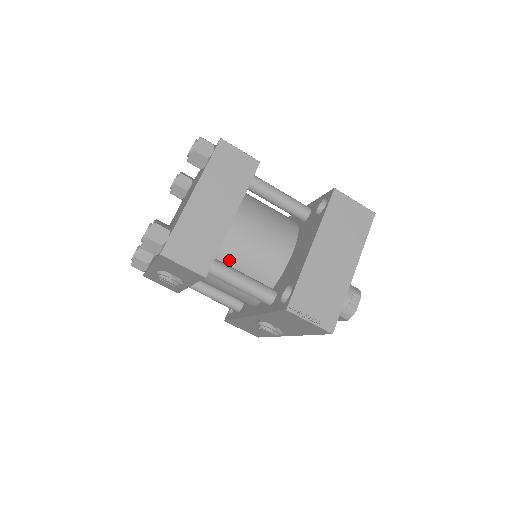
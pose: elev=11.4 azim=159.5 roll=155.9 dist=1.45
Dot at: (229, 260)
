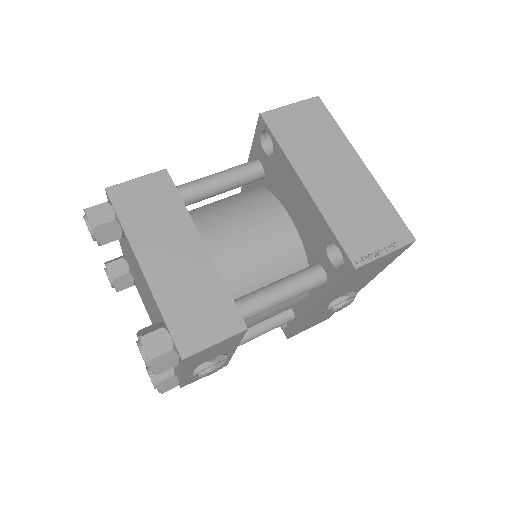
Dot at: (244, 287)
